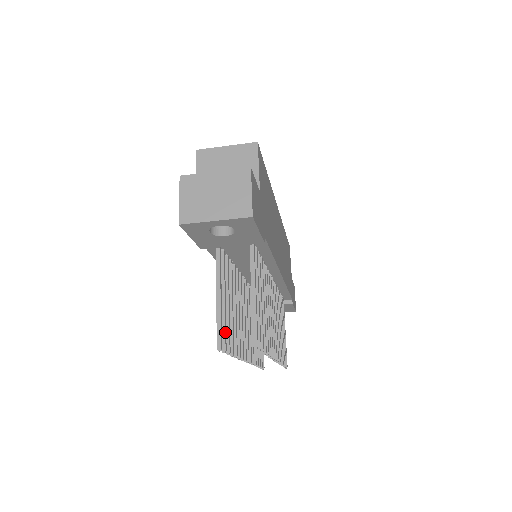
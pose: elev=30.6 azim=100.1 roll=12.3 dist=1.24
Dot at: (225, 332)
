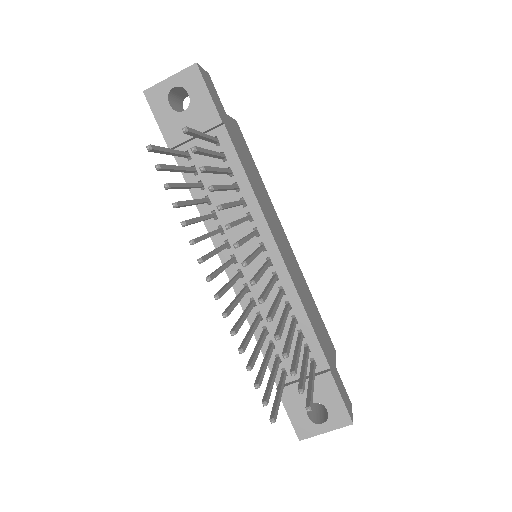
Dot at: (167, 165)
